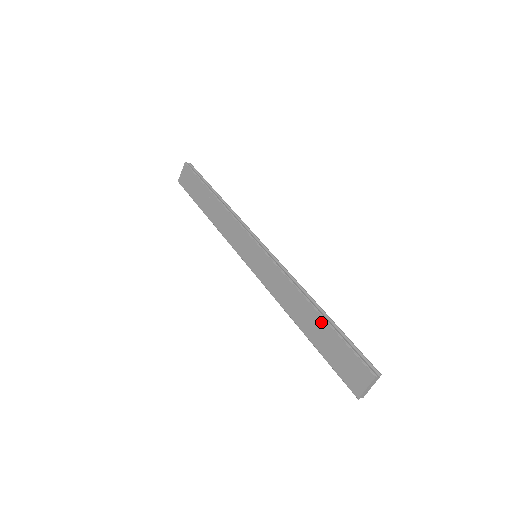
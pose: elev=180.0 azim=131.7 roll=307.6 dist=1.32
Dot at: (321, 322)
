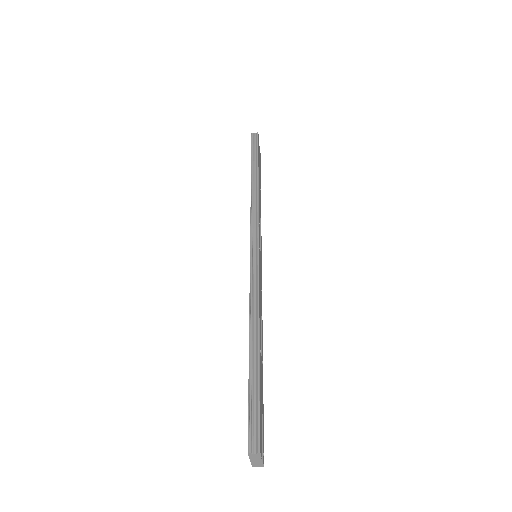
Dot at: (249, 359)
